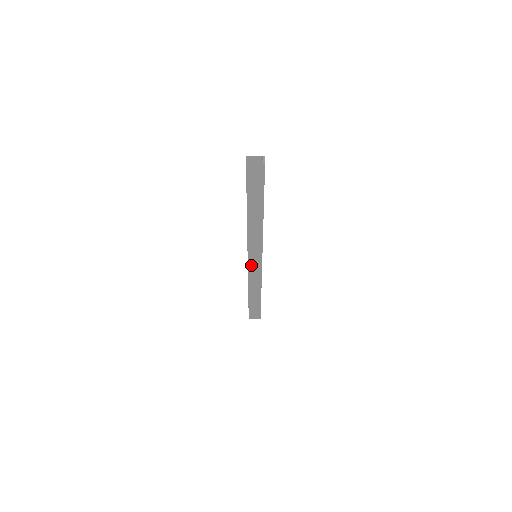
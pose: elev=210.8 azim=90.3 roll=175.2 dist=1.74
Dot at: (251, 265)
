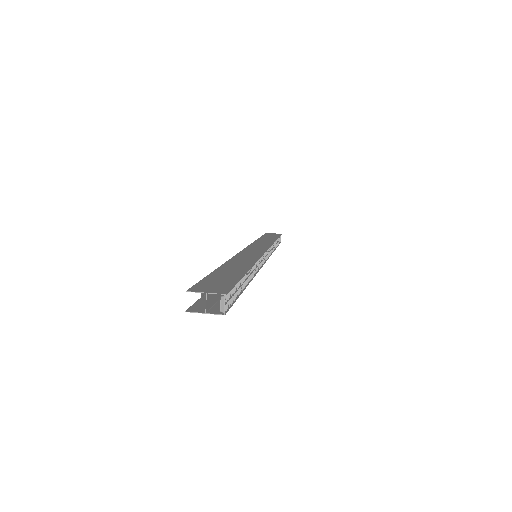
Dot at: occluded
